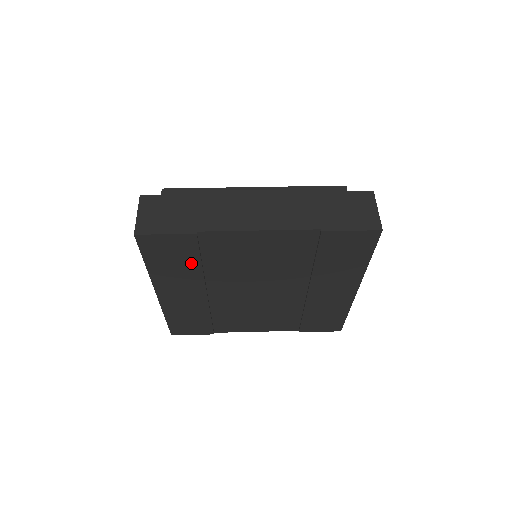
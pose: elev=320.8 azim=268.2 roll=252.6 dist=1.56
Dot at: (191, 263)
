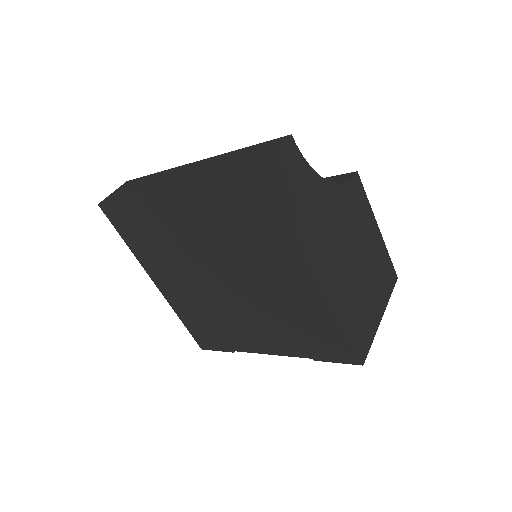
Dot at: (150, 238)
